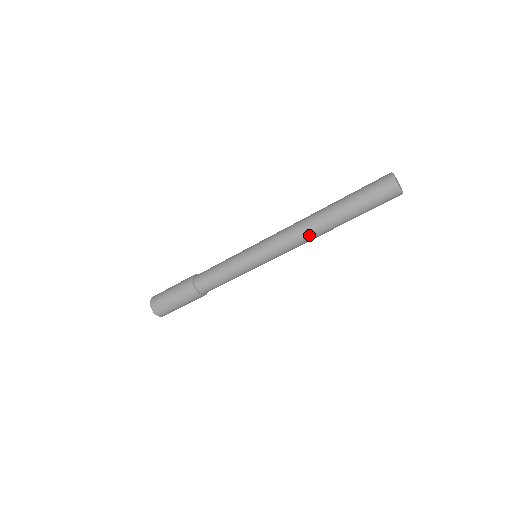
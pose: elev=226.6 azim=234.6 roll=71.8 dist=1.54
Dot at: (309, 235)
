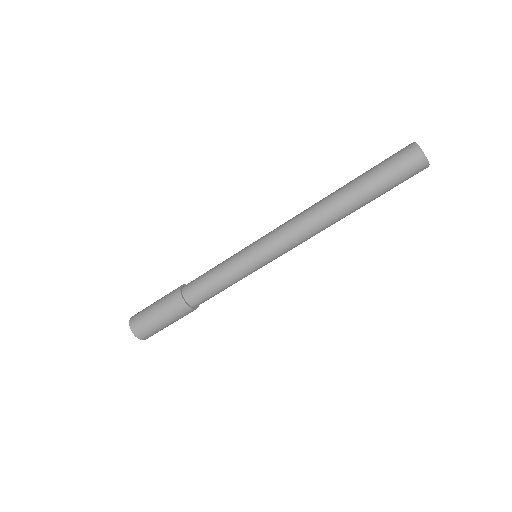
Dot at: (320, 224)
